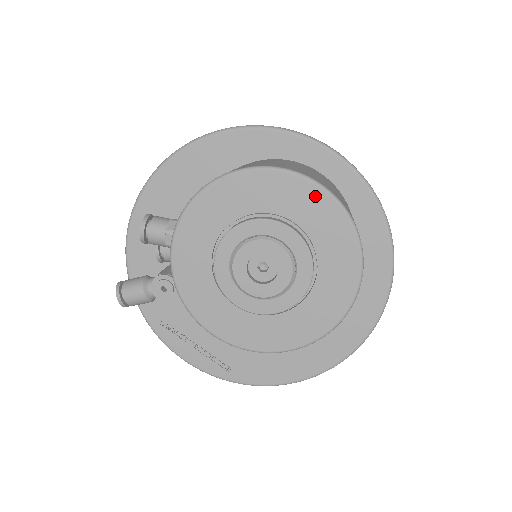
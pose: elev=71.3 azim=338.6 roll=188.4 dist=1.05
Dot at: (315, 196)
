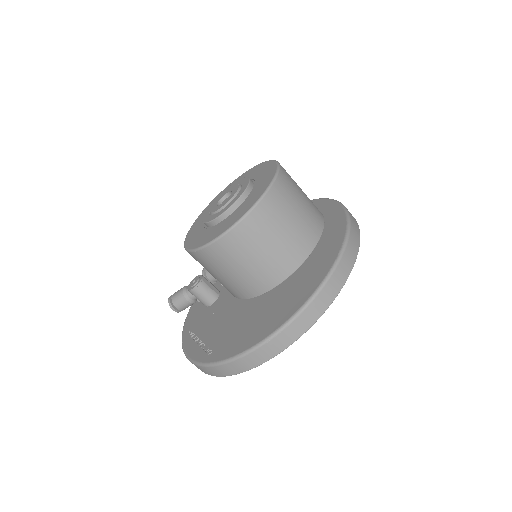
Dot at: (264, 165)
